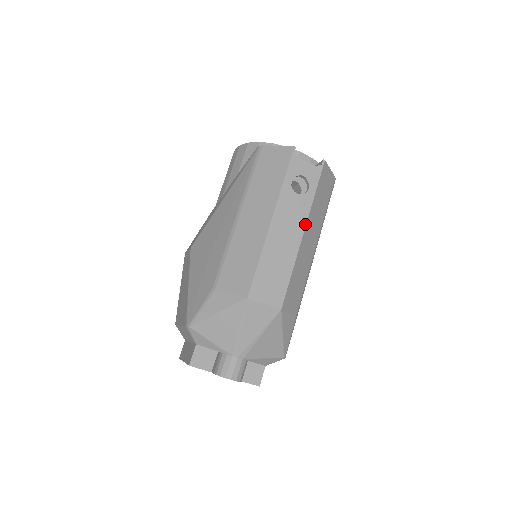
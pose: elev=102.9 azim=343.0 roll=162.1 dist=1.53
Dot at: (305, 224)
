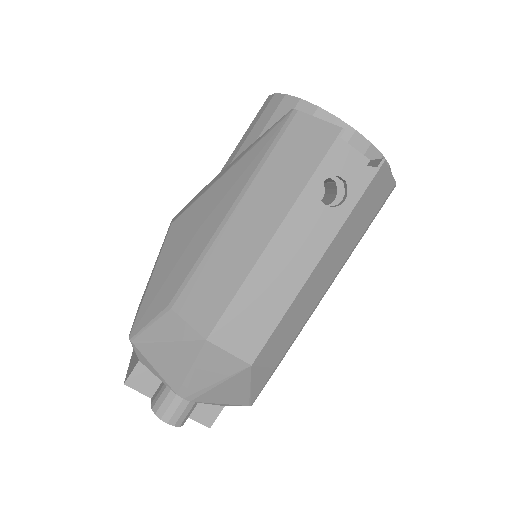
Dot at: (323, 252)
